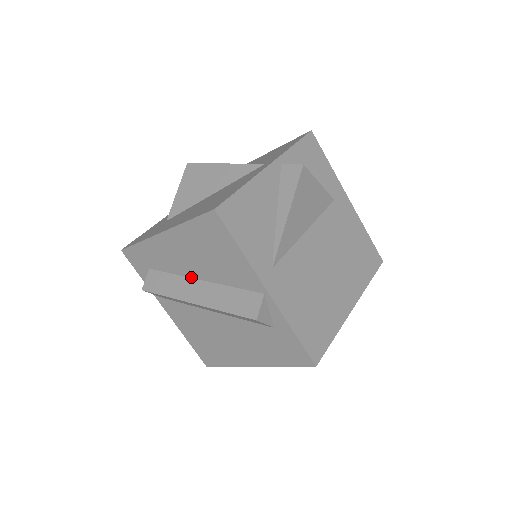
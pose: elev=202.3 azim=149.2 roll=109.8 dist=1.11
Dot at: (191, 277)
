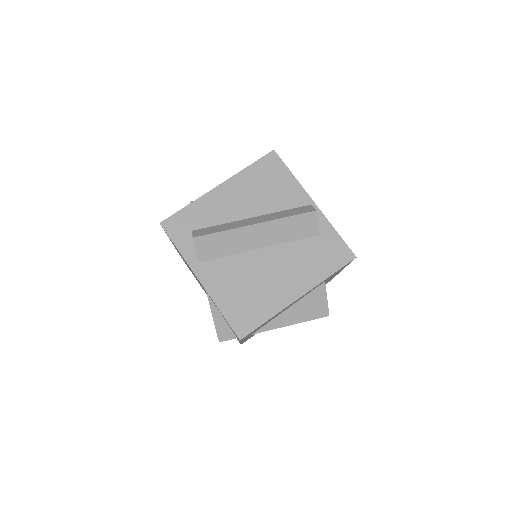
Dot at: (242, 219)
